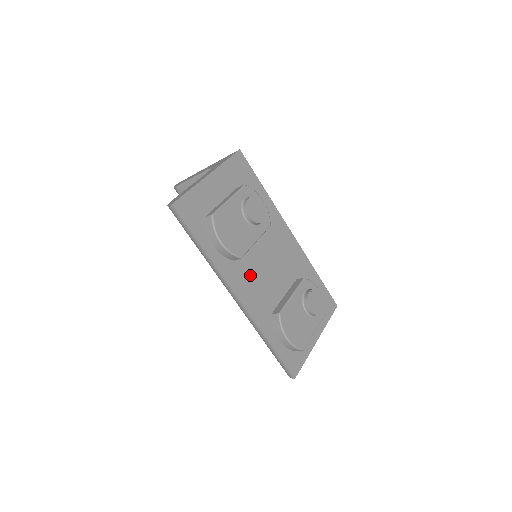
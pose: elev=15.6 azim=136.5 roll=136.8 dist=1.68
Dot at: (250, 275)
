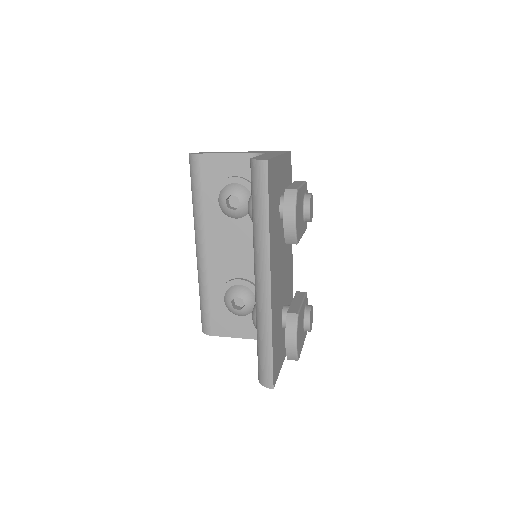
Dot at: (277, 267)
